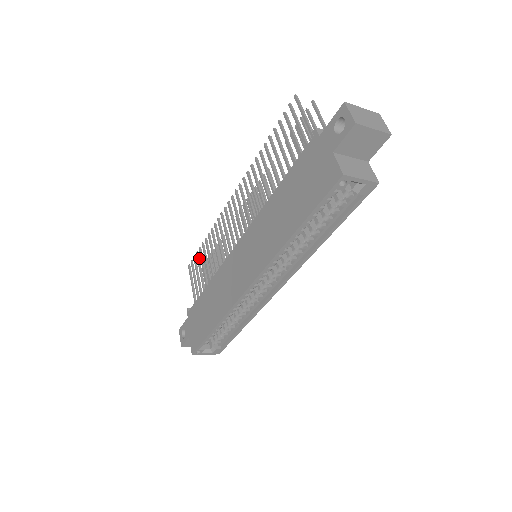
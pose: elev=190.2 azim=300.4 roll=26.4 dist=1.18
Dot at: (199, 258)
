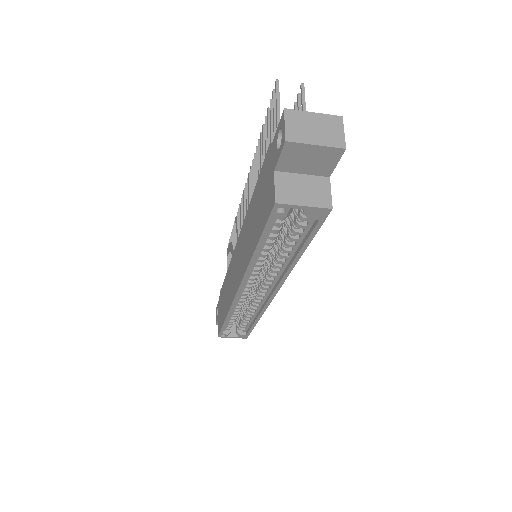
Dot at: occluded
